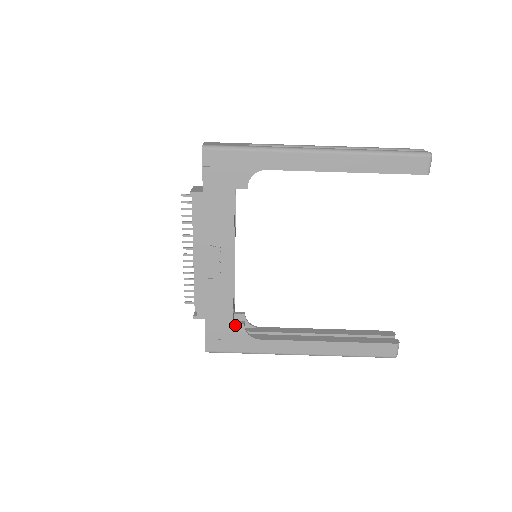
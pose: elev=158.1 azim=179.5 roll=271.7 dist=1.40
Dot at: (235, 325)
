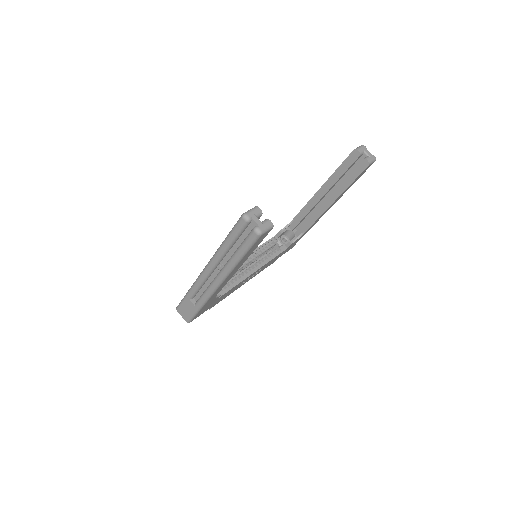
Dot at: occluded
